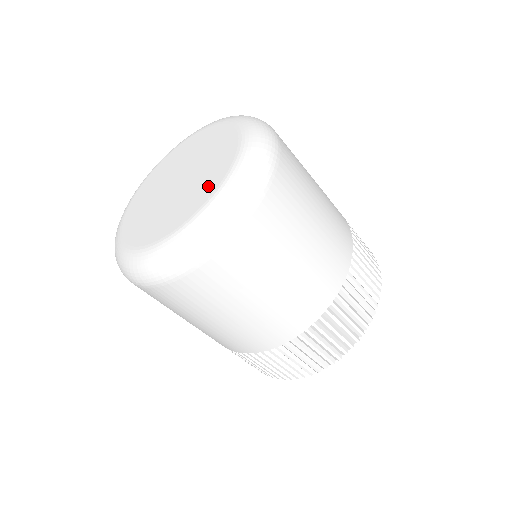
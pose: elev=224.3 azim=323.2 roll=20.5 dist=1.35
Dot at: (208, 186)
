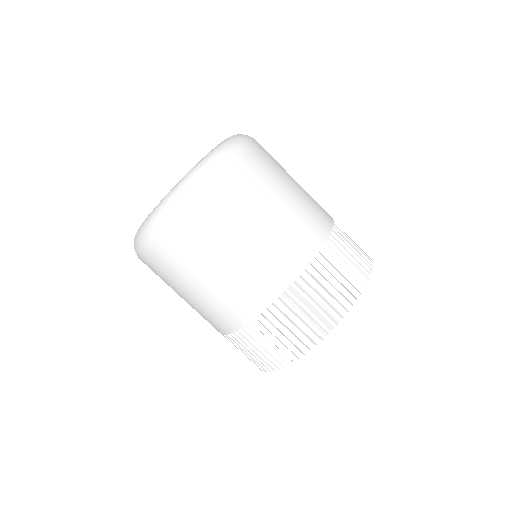
Dot at: occluded
